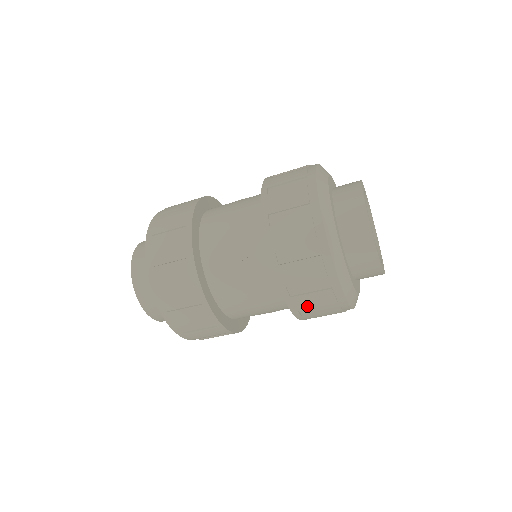
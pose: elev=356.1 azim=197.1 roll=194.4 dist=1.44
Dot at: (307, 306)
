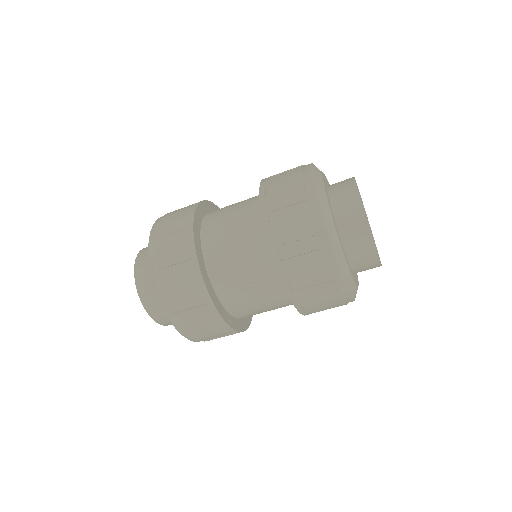
Dot at: (318, 311)
